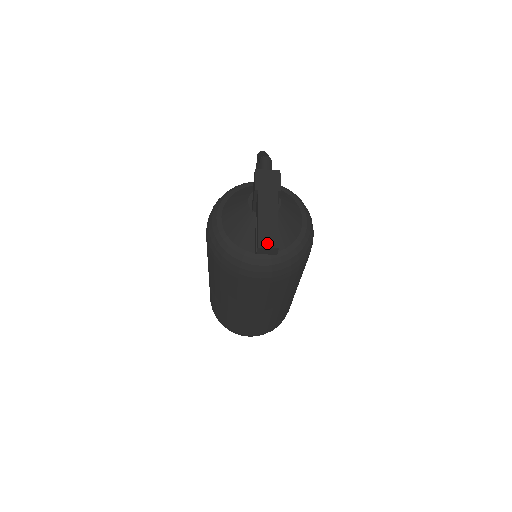
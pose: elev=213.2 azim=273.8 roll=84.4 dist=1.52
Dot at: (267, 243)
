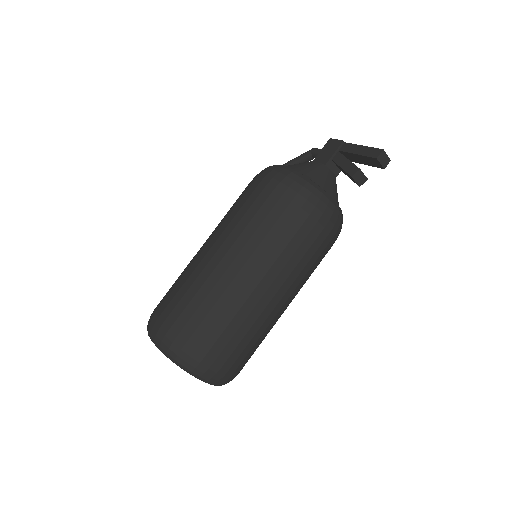
Dot at: (384, 153)
